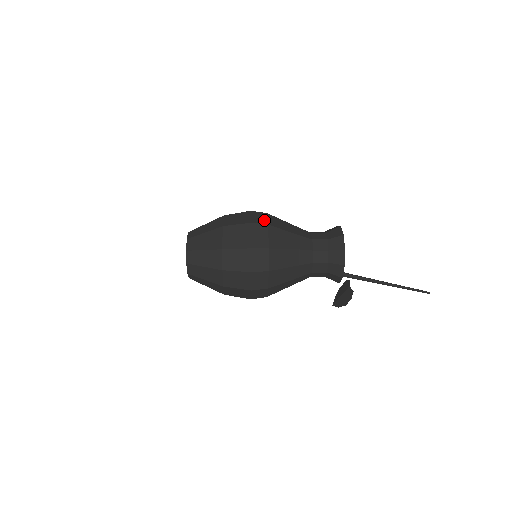
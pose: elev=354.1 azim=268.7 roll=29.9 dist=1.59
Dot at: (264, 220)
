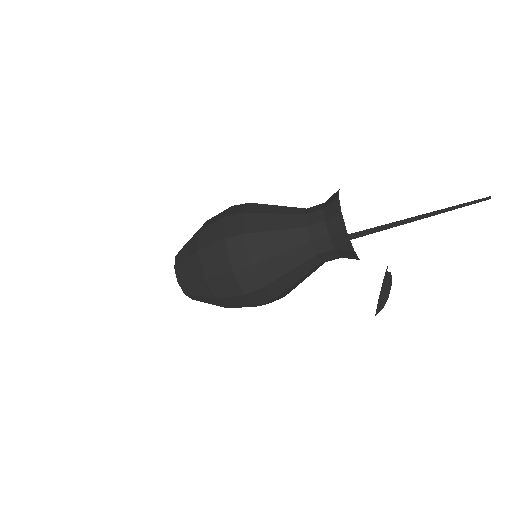
Dot at: occluded
